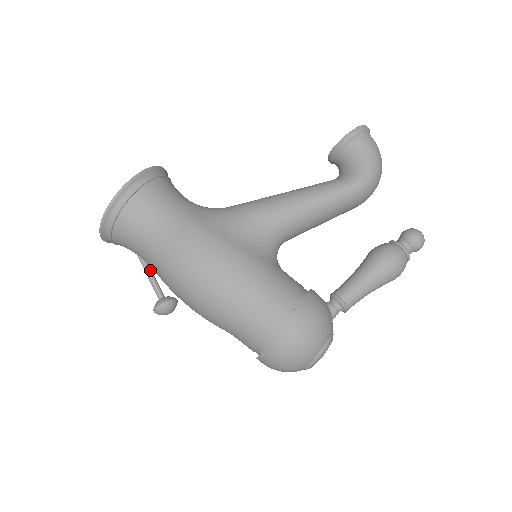
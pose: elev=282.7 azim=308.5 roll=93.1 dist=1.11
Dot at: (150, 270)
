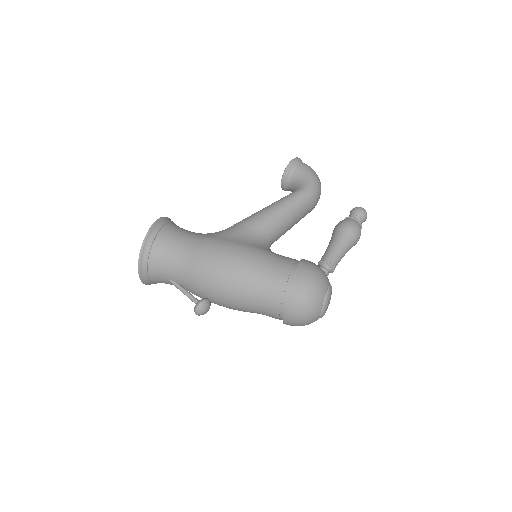
Dot at: (183, 287)
